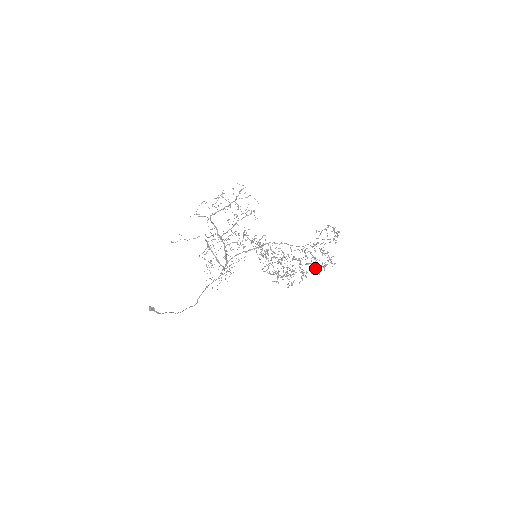
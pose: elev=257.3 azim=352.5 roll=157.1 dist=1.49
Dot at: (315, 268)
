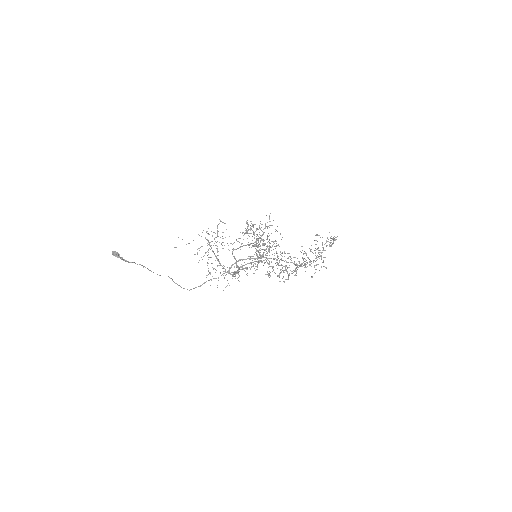
Dot at: (306, 264)
